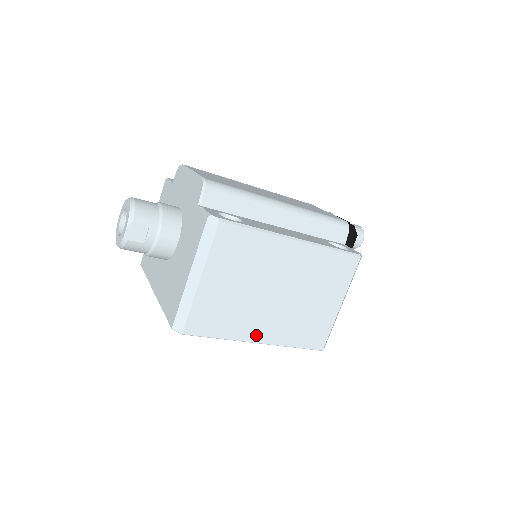
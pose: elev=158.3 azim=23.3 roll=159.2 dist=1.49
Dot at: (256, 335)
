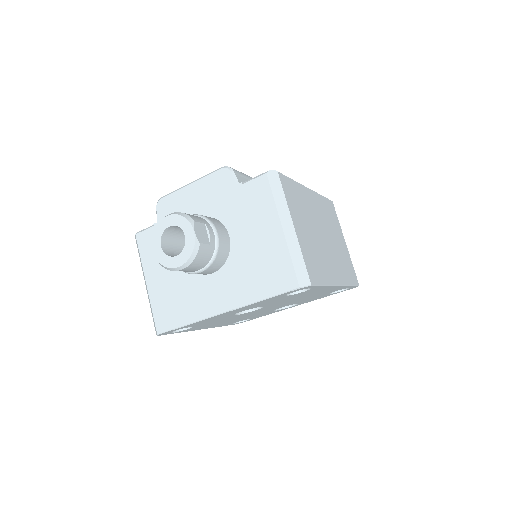
Dot at: (335, 277)
